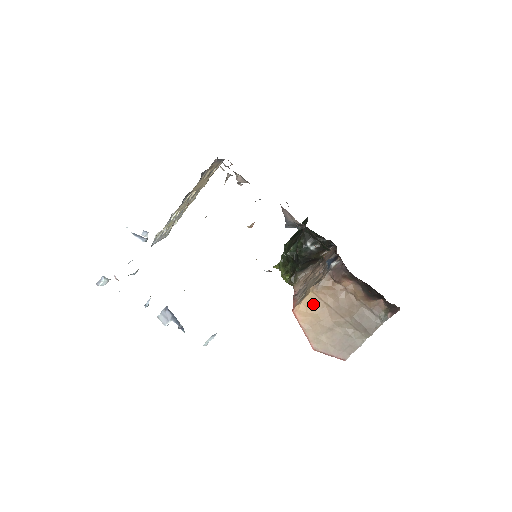
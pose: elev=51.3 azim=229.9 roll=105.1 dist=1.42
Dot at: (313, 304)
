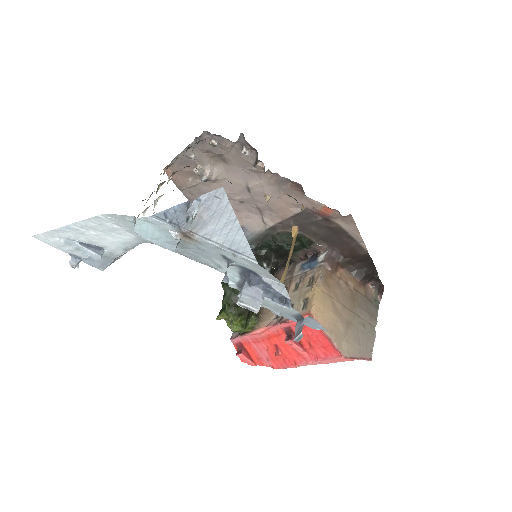
Dot at: (324, 302)
